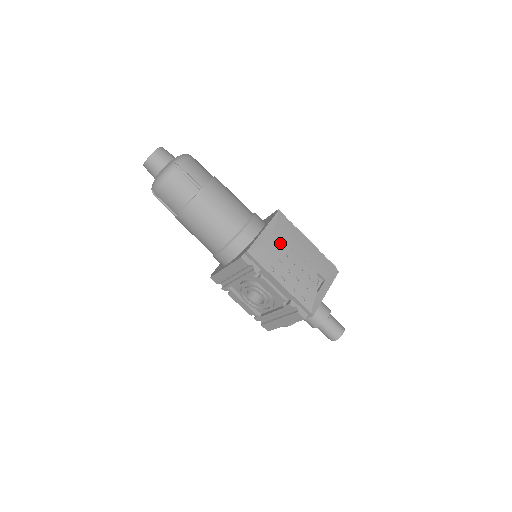
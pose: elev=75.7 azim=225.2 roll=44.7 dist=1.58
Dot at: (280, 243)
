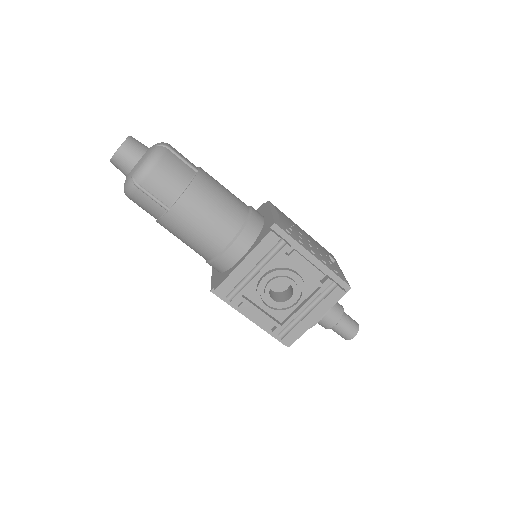
Dot at: (290, 223)
